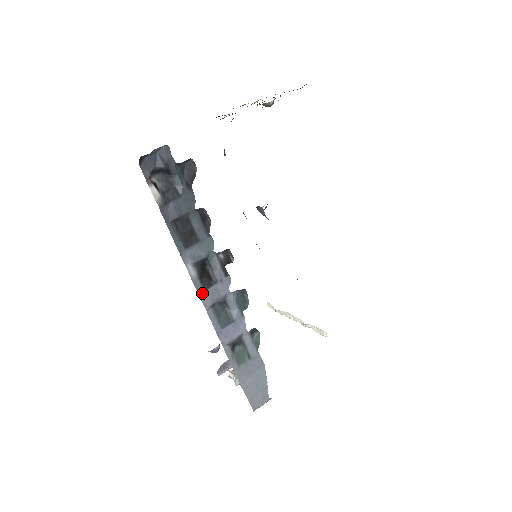
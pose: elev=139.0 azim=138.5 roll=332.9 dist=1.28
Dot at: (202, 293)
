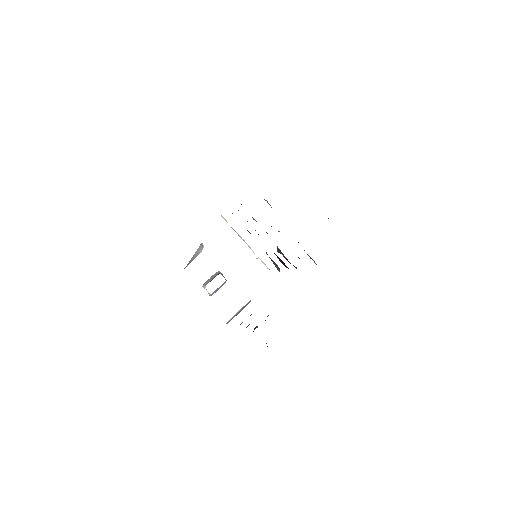
Dot at: occluded
